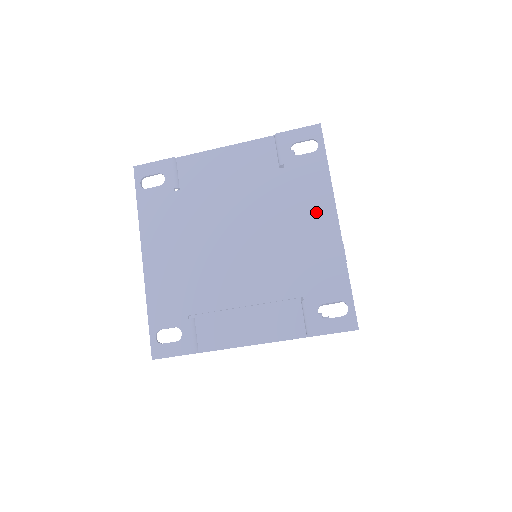
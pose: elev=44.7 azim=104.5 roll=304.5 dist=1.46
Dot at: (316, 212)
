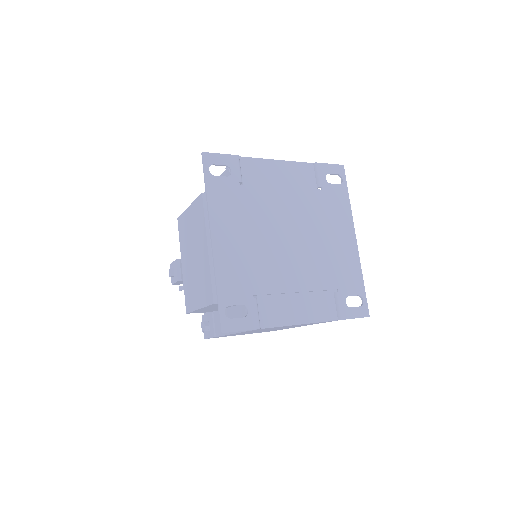
Dot at: (343, 228)
